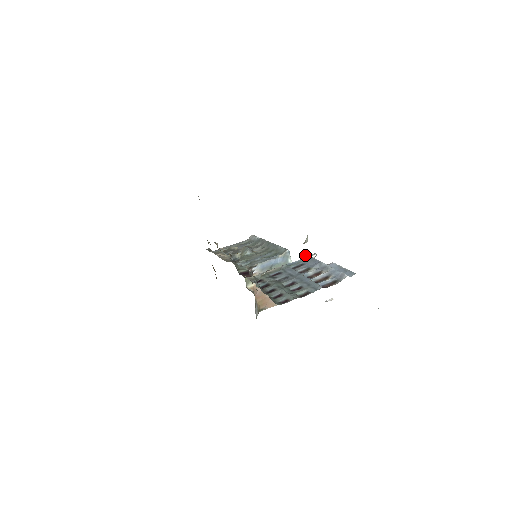
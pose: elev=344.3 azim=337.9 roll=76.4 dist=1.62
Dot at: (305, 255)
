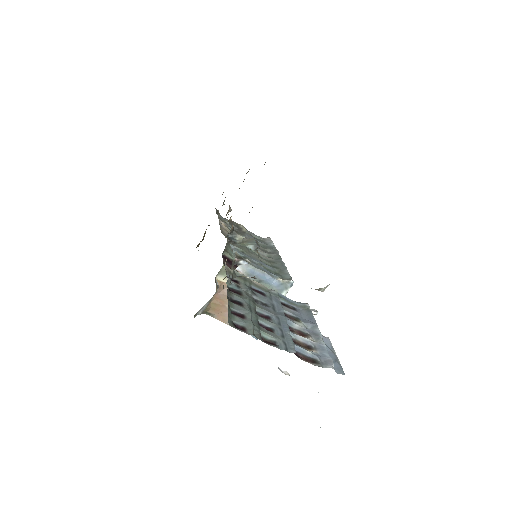
Dot at: occluded
